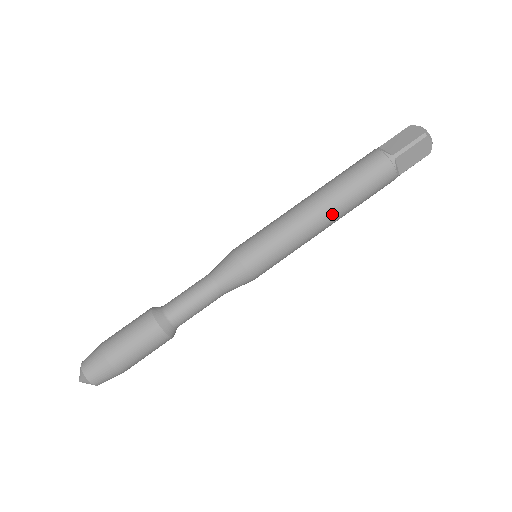
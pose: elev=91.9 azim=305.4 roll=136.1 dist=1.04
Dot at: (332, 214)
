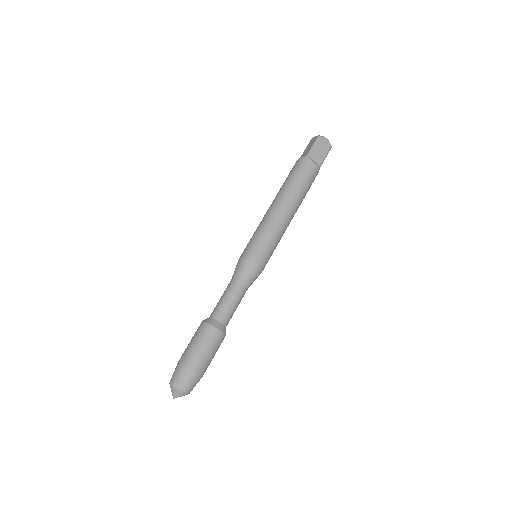
Dot at: (288, 204)
